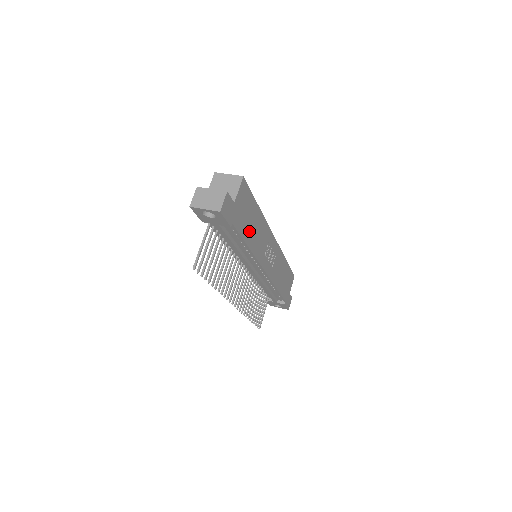
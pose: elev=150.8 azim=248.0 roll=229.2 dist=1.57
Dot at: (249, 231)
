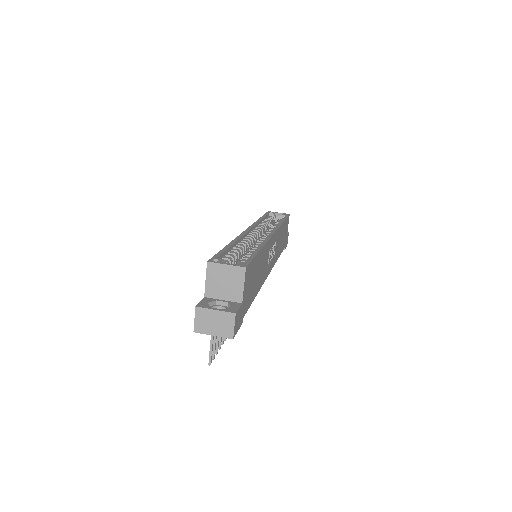
Dot at: (255, 285)
